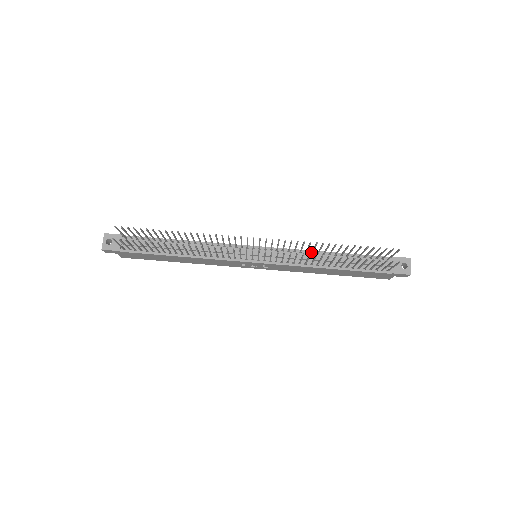
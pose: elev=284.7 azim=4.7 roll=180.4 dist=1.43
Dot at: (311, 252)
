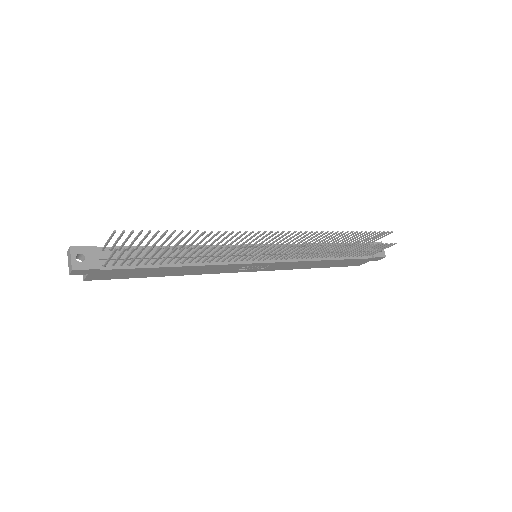
Dot at: occluded
